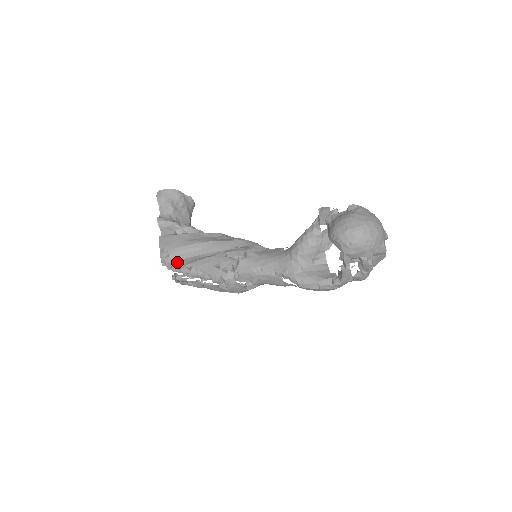
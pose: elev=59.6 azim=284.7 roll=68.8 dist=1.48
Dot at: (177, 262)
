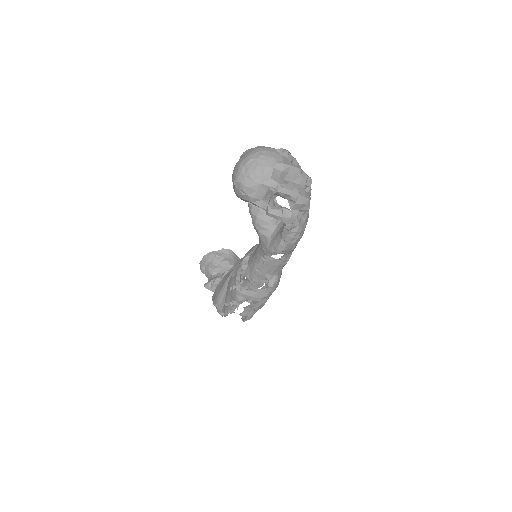
Dot at: (223, 307)
